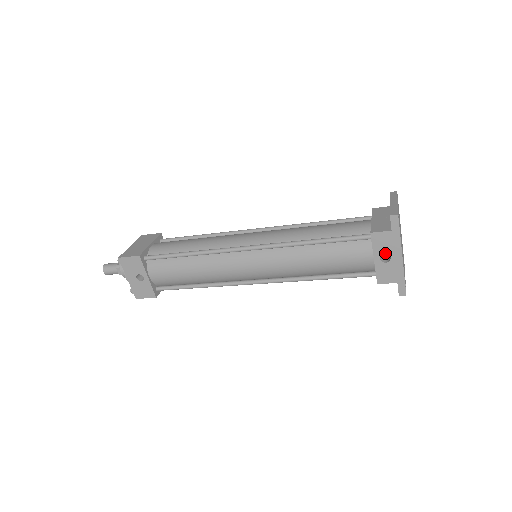
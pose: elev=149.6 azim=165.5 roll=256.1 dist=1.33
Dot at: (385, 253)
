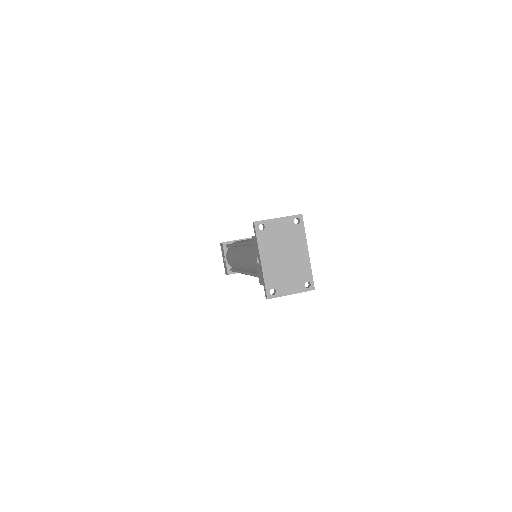
Dot at: (257, 256)
